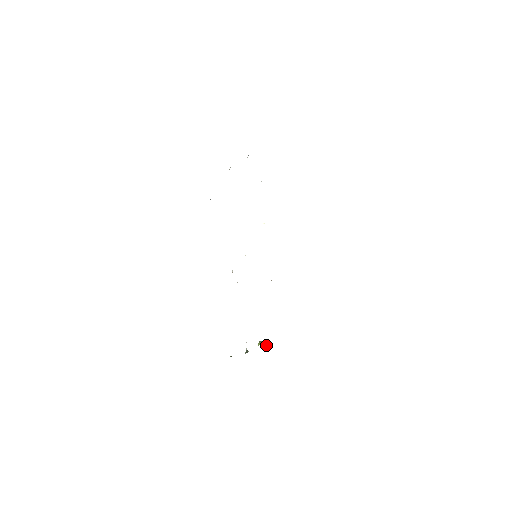
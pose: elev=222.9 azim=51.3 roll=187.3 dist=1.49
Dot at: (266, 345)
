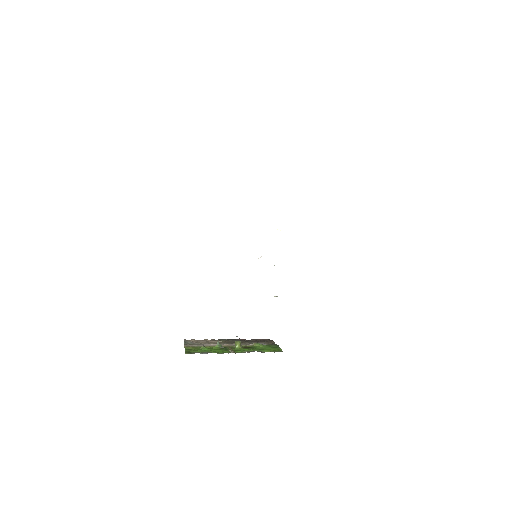
Dot at: (241, 345)
